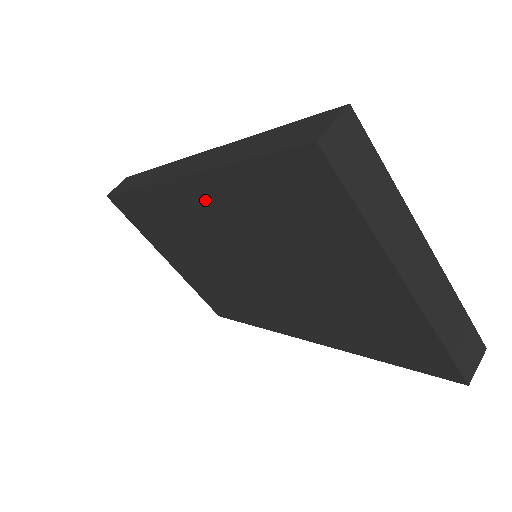
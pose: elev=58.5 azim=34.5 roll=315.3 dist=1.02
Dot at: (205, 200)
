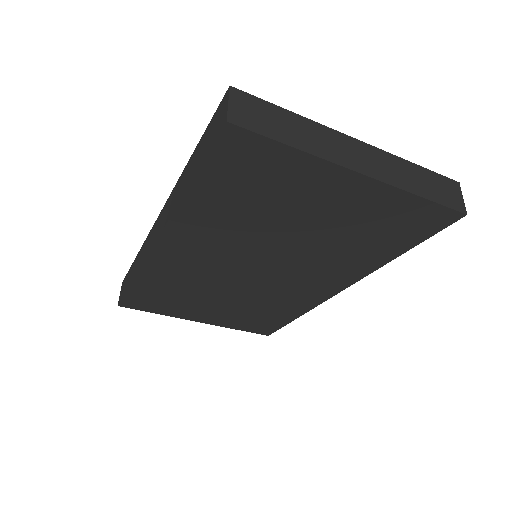
Dot at: (189, 238)
